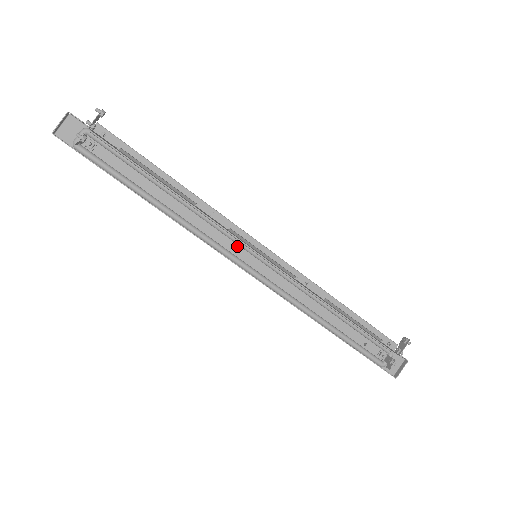
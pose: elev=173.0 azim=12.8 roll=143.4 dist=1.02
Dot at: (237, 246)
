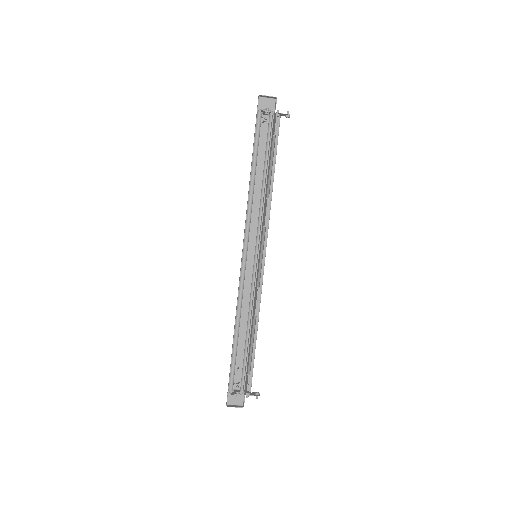
Dot at: (255, 241)
